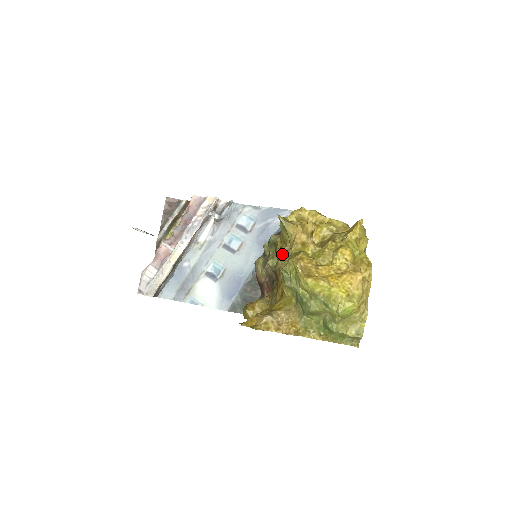
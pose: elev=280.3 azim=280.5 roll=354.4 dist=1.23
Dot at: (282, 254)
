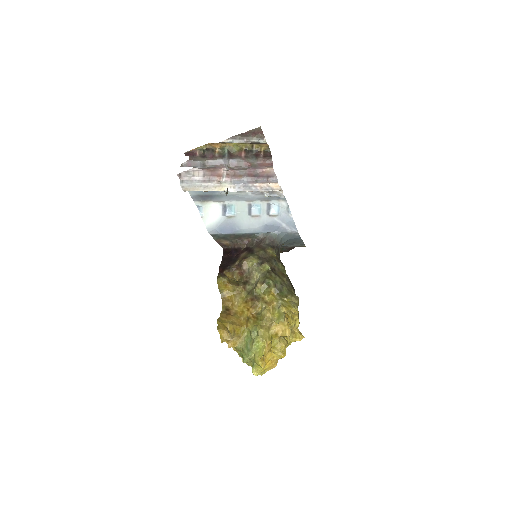
Dot at: (266, 316)
